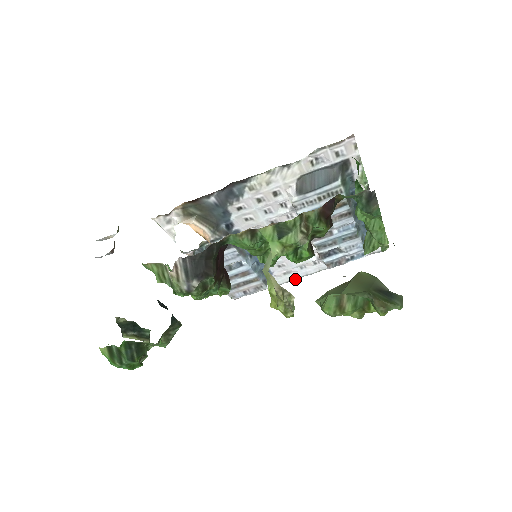
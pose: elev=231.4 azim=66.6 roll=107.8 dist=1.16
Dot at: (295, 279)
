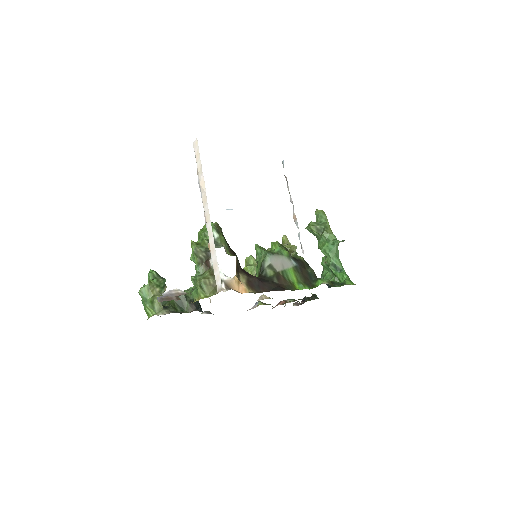
Dot at: occluded
